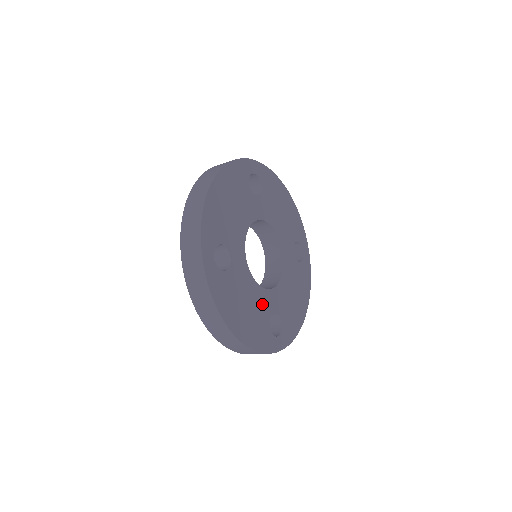
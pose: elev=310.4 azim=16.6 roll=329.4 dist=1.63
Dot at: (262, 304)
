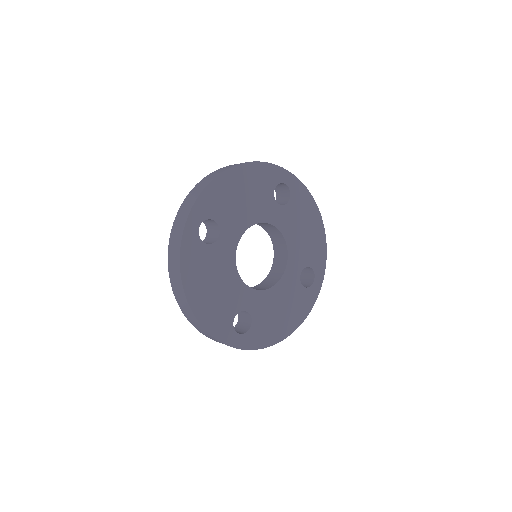
Dot at: (289, 287)
